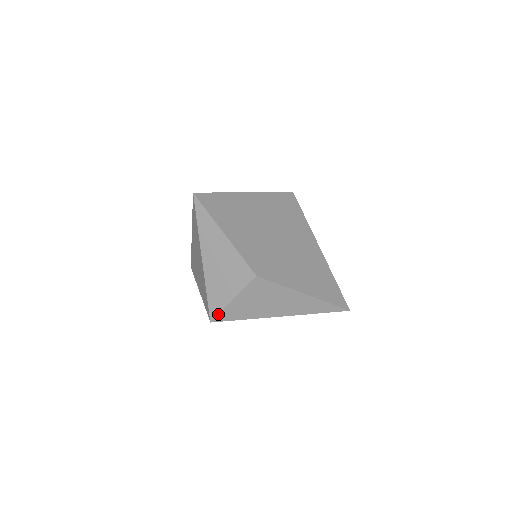
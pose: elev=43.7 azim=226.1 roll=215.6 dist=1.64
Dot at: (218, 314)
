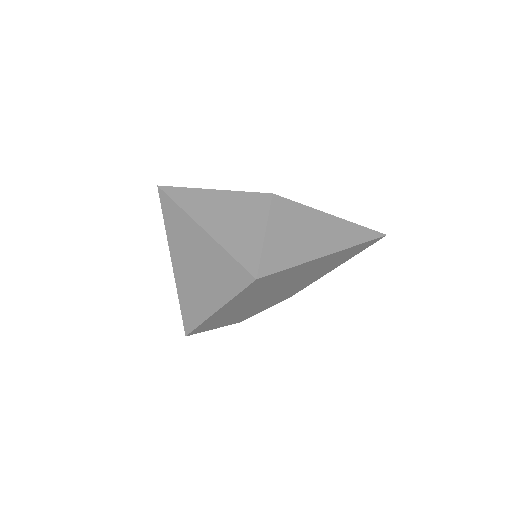
Dot at: (259, 262)
